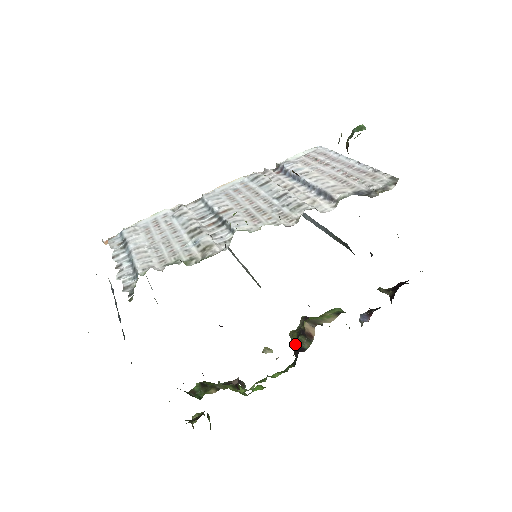
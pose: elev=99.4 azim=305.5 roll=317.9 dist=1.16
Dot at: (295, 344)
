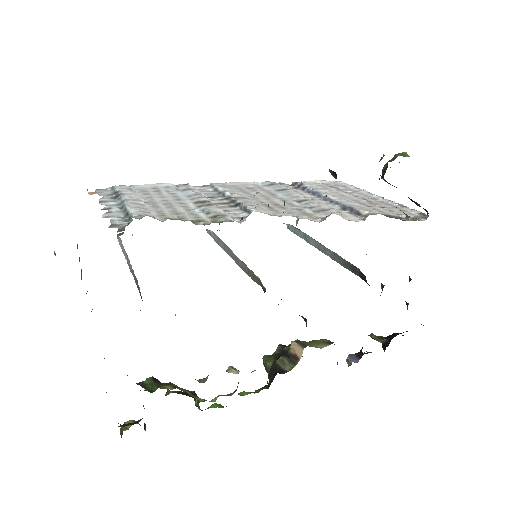
Dot at: (273, 365)
